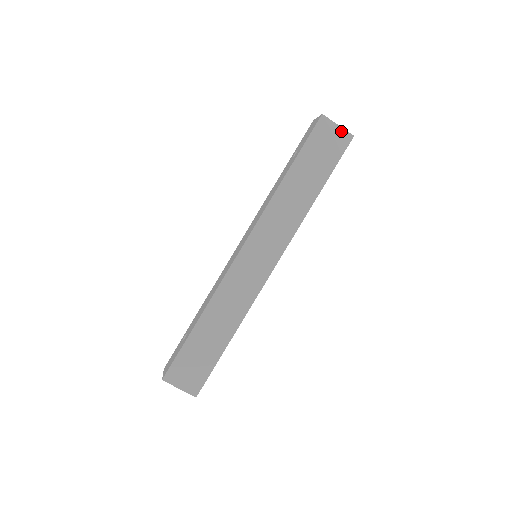
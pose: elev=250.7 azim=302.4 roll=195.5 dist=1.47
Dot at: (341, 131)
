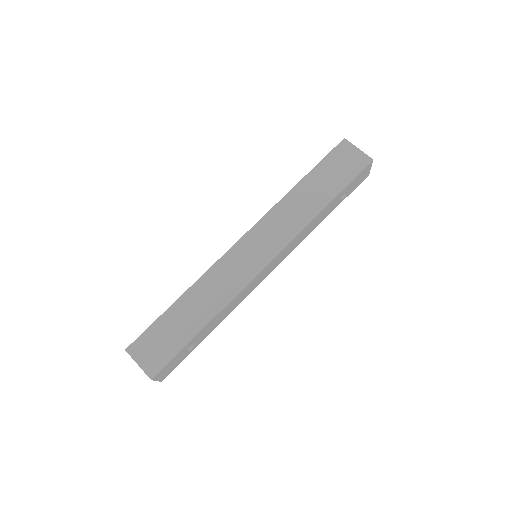
Dot at: (361, 154)
